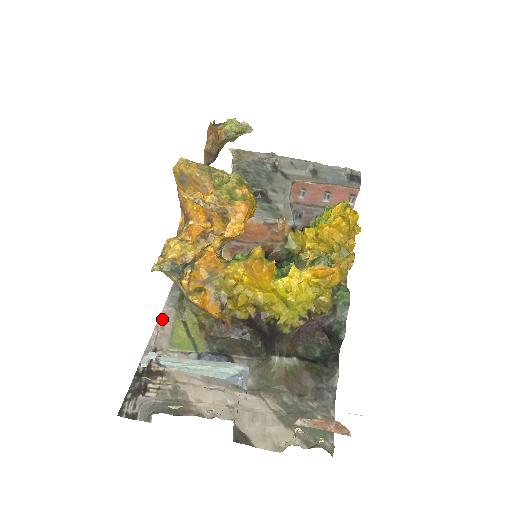
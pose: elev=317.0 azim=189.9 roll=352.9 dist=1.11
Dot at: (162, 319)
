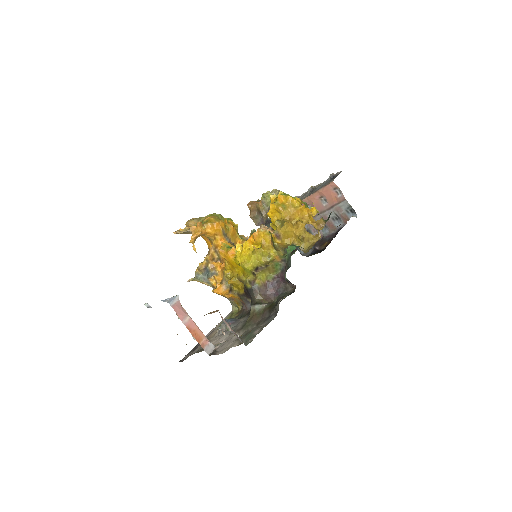
Dot at: (225, 317)
